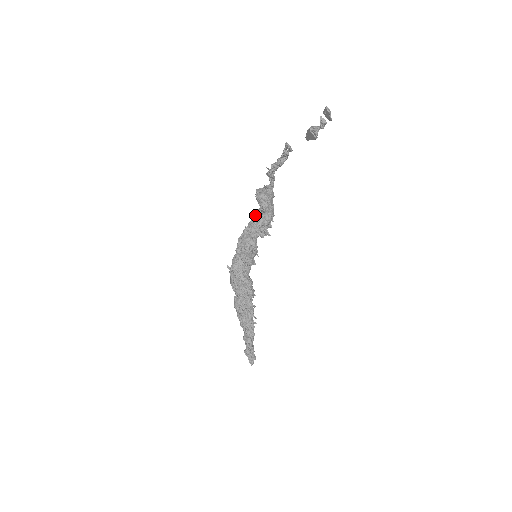
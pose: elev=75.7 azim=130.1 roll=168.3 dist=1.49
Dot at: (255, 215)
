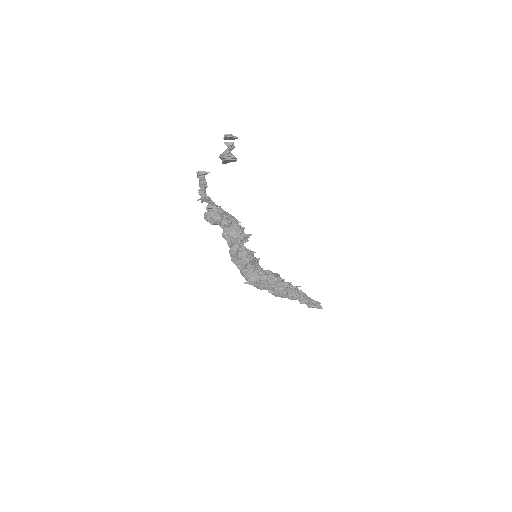
Dot at: (225, 235)
